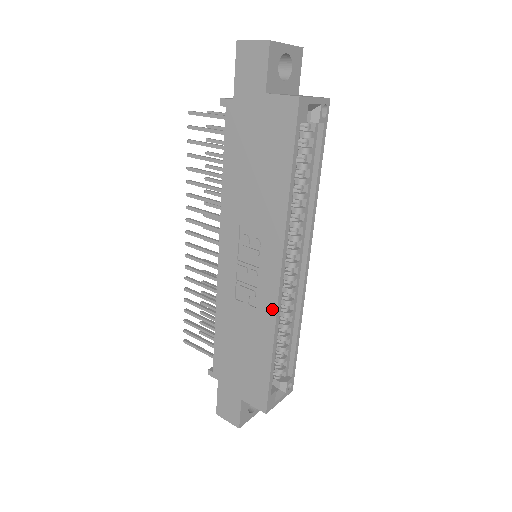
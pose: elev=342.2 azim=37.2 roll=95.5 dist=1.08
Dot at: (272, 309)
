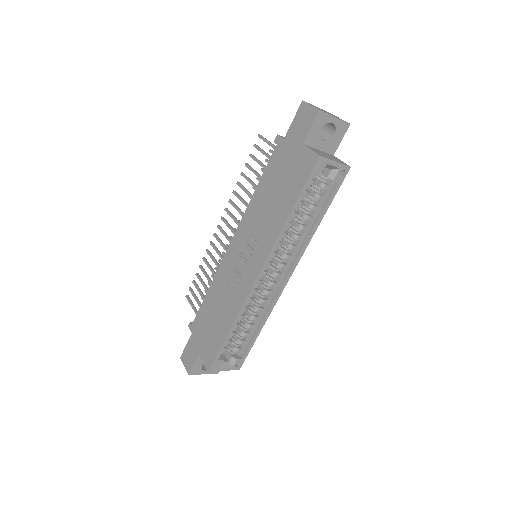
Dot at: (244, 296)
